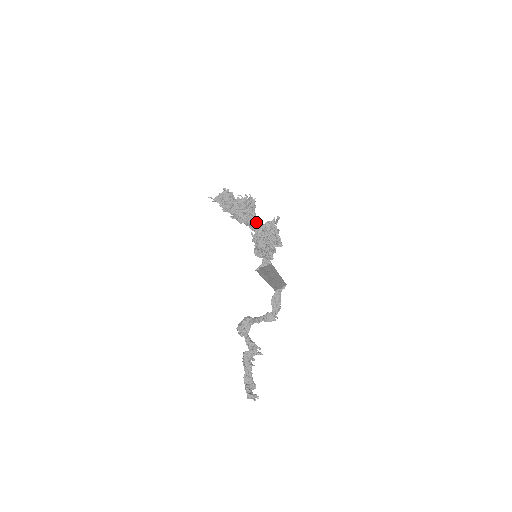
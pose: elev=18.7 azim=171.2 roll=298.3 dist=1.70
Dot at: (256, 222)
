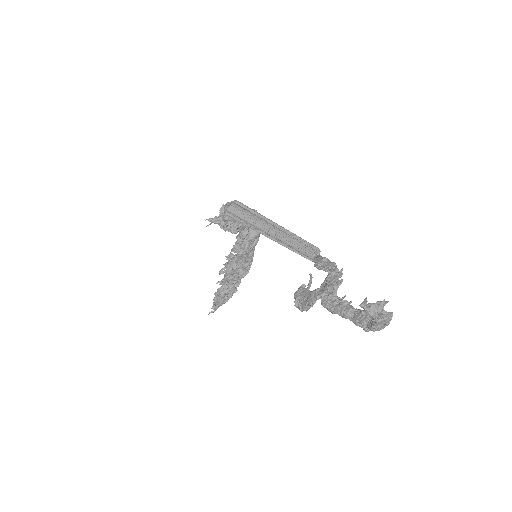
Dot at: (234, 245)
